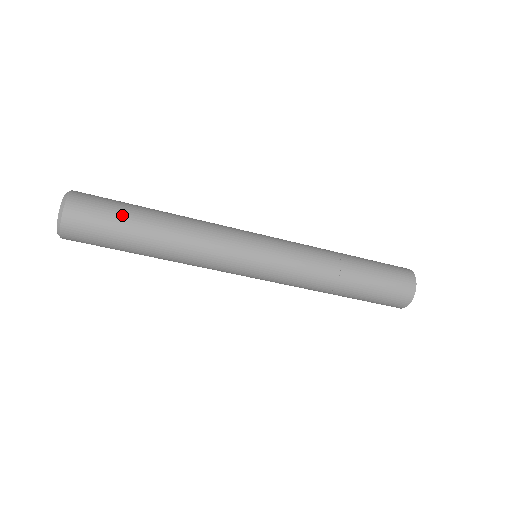
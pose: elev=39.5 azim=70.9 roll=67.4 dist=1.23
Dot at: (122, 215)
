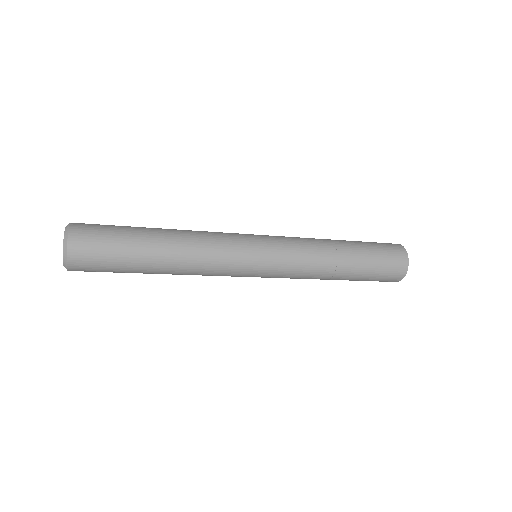
Dot at: (124, 238)
